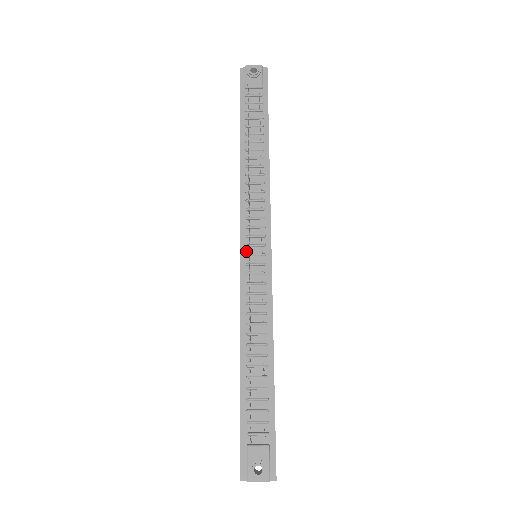
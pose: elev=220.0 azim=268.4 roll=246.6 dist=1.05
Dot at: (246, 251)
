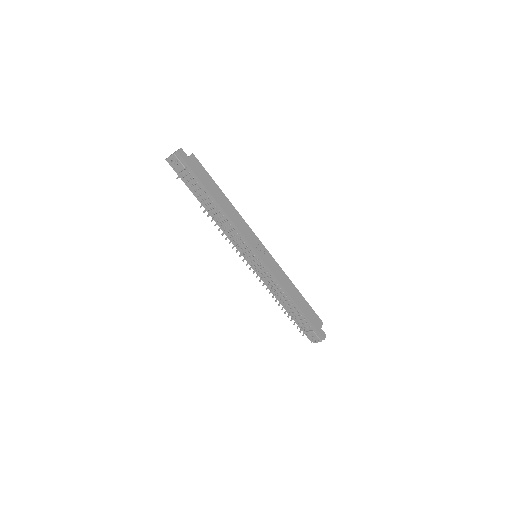
Dot at: (249, 260)
